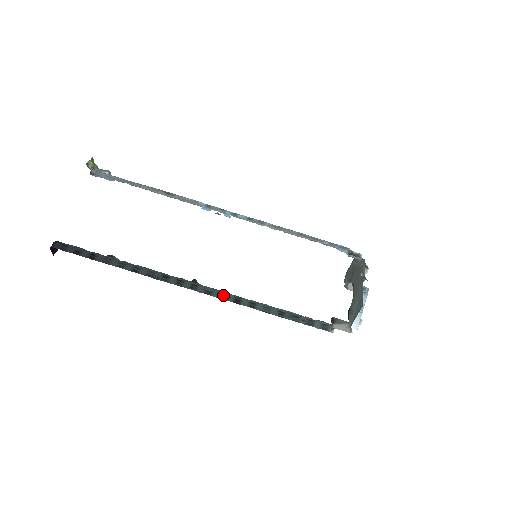
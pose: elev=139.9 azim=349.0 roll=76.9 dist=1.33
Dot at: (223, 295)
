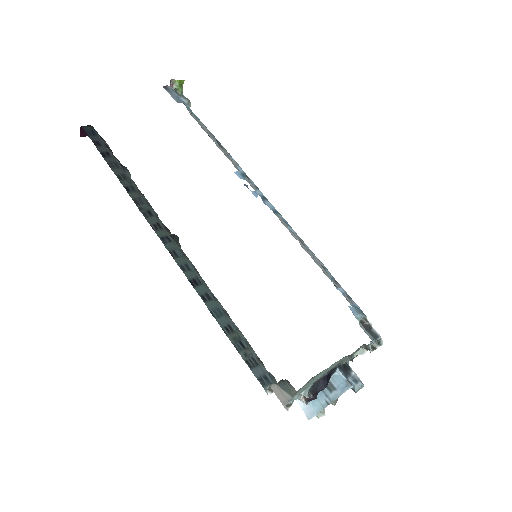
Dot at: (186, 267)
